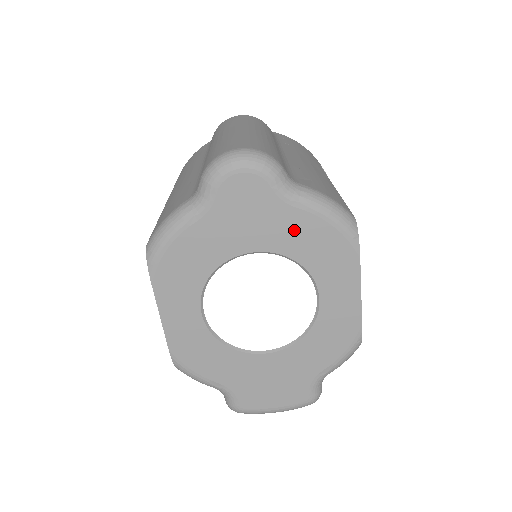
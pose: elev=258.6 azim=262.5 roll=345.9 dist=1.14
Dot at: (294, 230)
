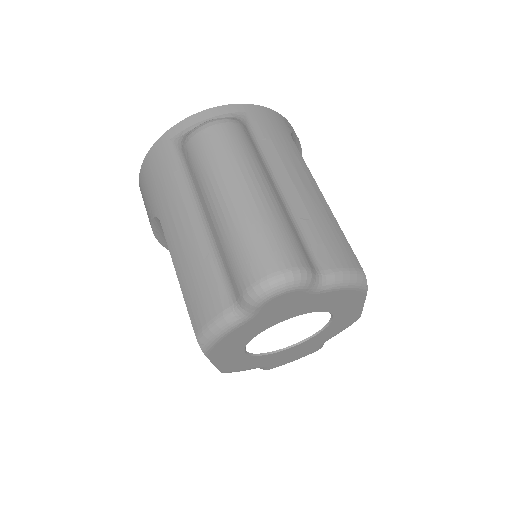
Dot at: (320, 301)
